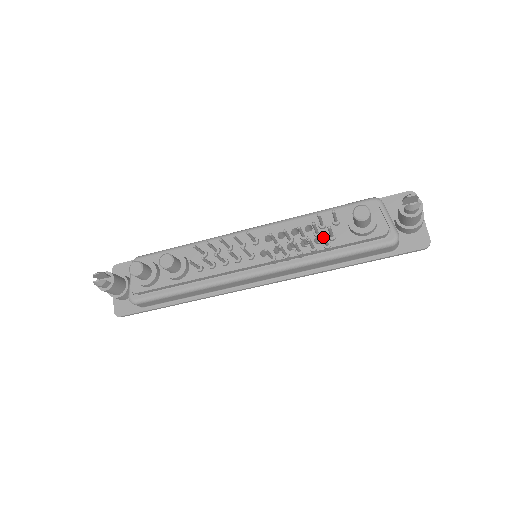
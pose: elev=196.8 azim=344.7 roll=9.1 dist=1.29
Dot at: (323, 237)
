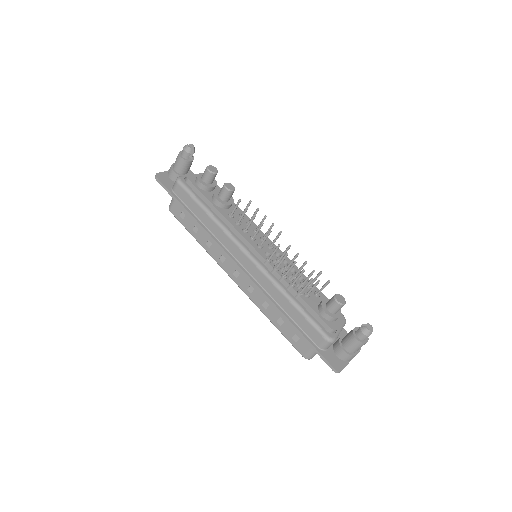
Dot at: (311, 279)
